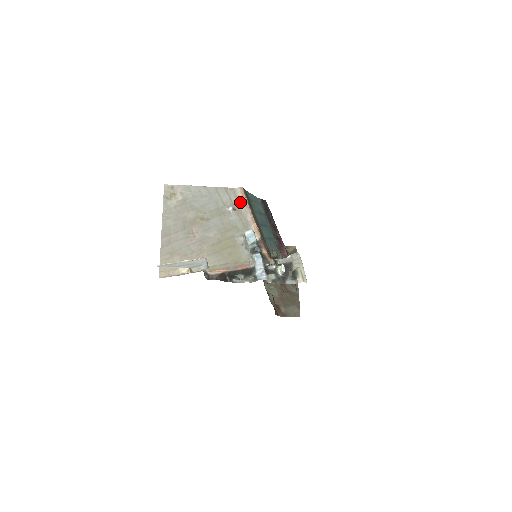
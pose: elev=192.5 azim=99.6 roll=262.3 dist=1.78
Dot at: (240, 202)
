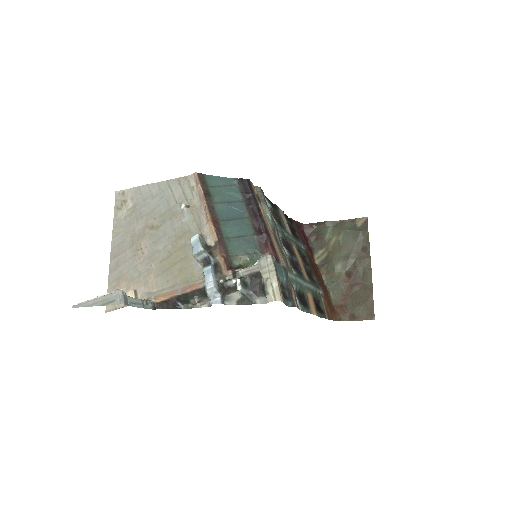
Dot at: (195, 194)
